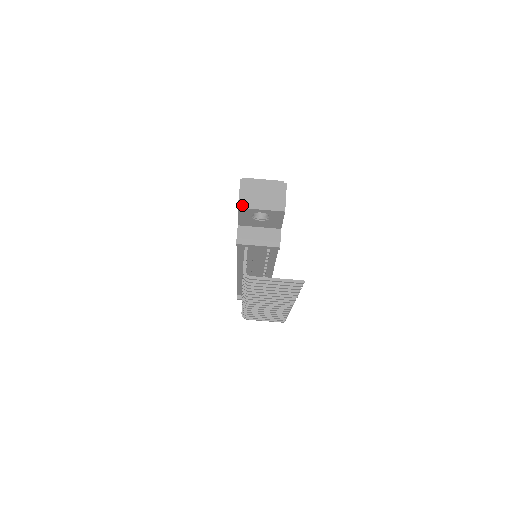
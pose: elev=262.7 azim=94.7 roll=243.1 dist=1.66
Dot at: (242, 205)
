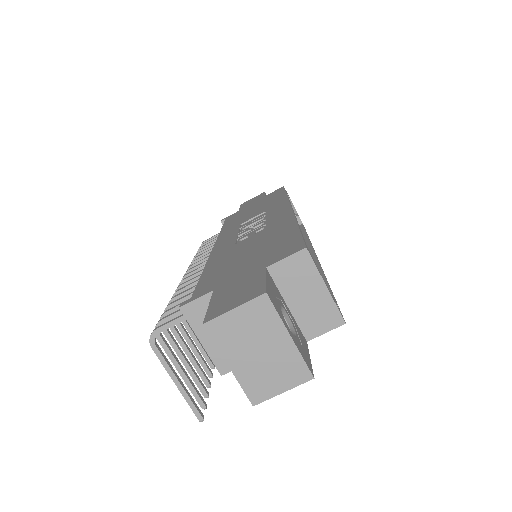
Dot at: (213, 328)
